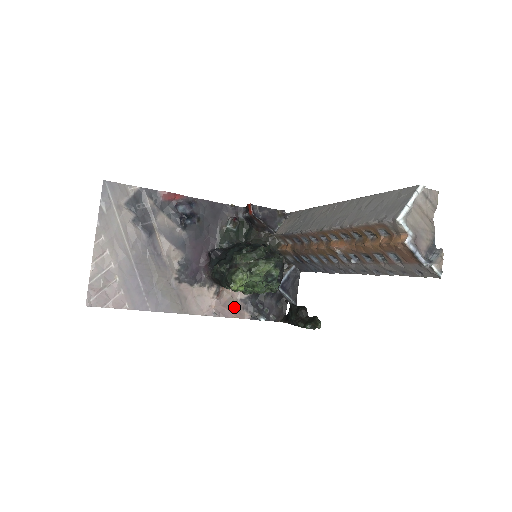
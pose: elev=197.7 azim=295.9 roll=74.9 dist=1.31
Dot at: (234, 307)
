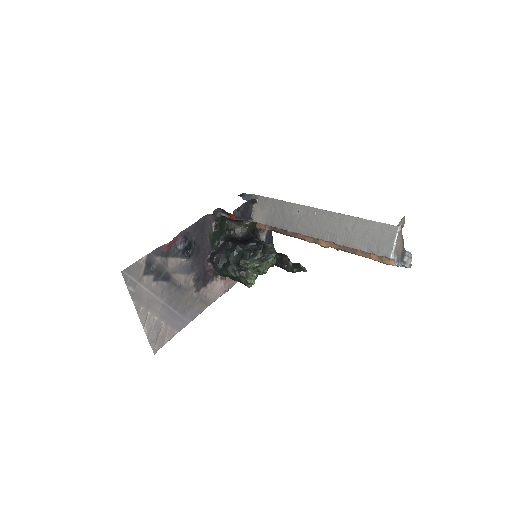
Dot at: occluded
